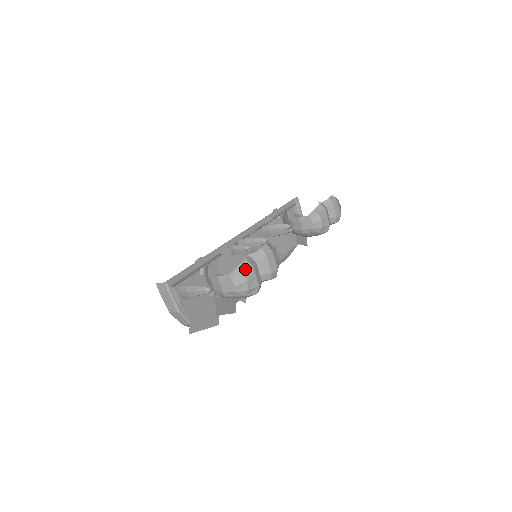
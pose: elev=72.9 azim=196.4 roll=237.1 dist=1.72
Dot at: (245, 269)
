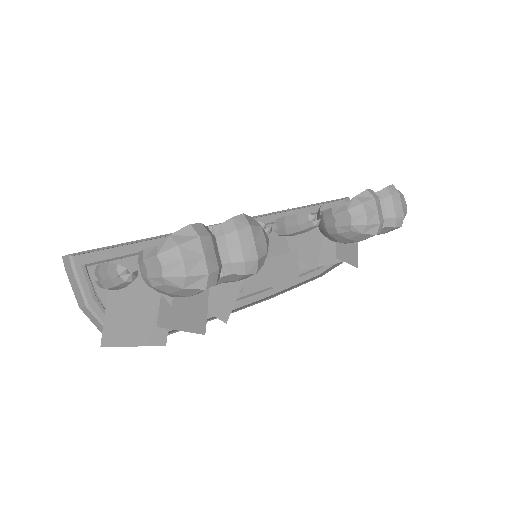
Dot at: (184, 239)
